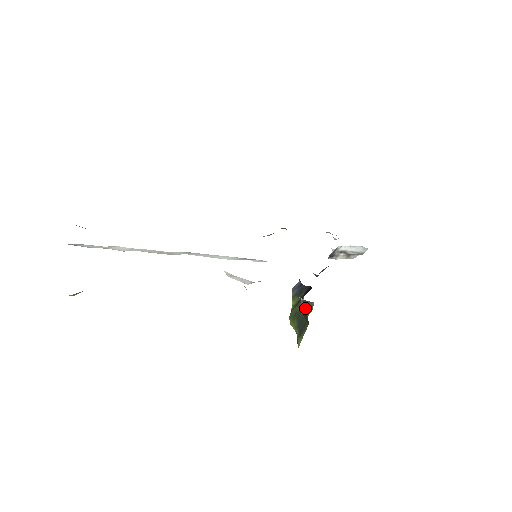
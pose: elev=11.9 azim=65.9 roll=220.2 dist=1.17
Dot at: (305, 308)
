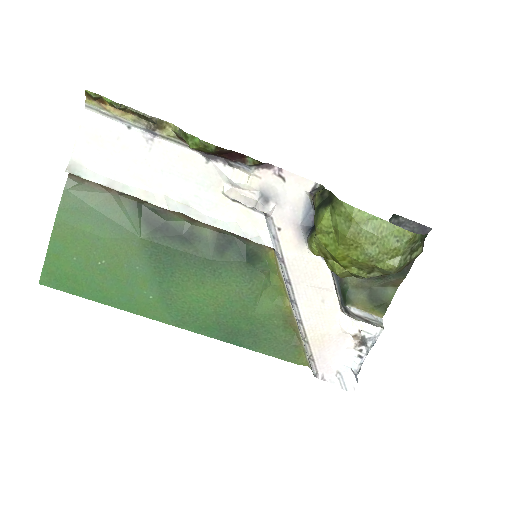
Dot at: (318, 192)
